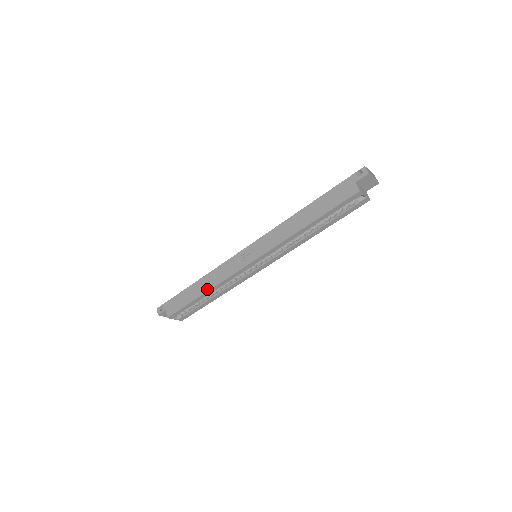
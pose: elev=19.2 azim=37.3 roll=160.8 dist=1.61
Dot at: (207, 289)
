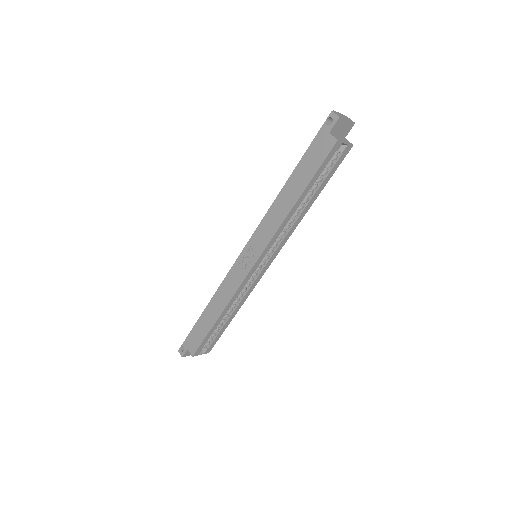
Dot at: (220, 311)
